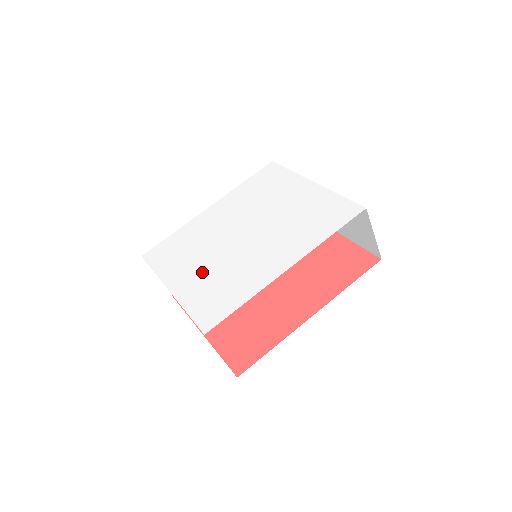
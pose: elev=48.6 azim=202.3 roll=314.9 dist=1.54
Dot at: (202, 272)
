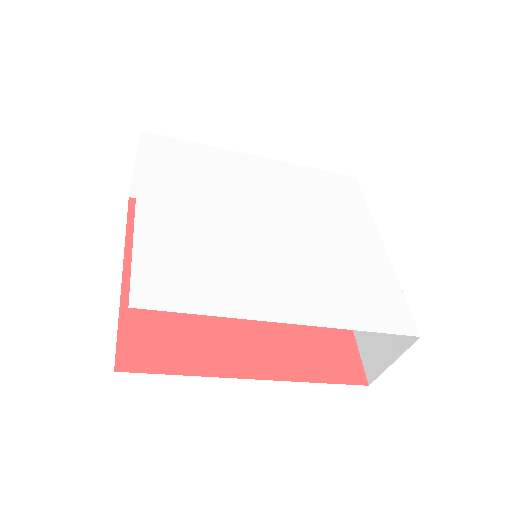
Dot at: (191, 222)
